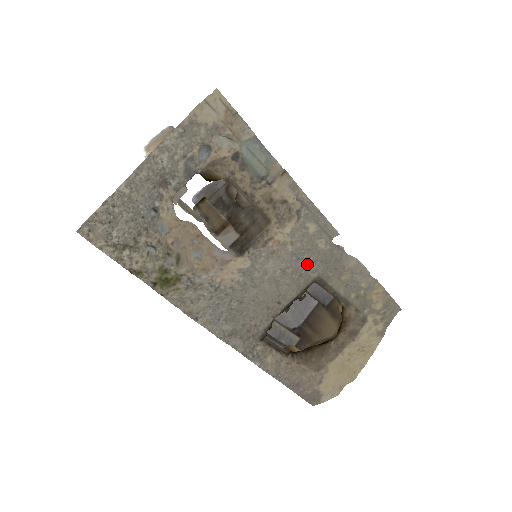
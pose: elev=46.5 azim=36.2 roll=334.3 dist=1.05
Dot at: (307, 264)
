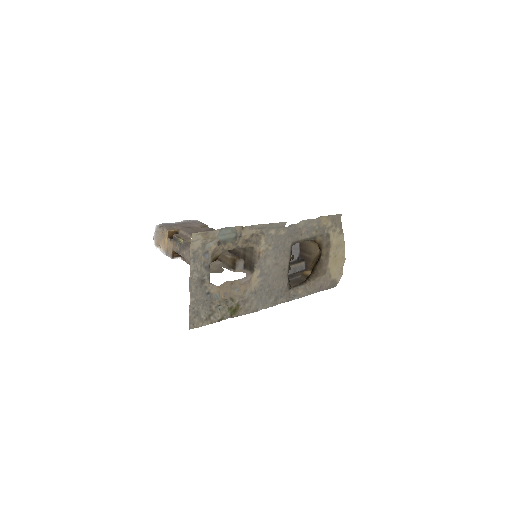
Dot at: (283, 245)
